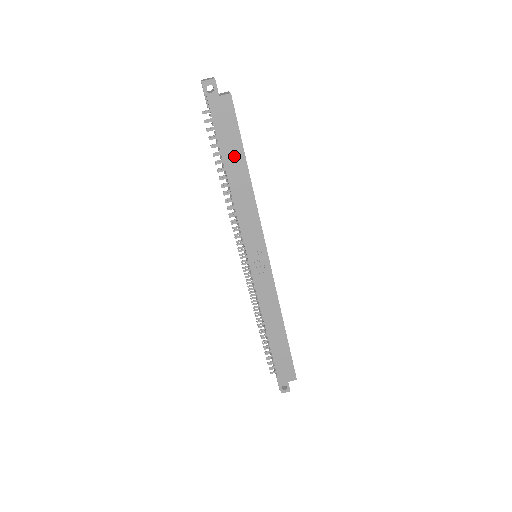
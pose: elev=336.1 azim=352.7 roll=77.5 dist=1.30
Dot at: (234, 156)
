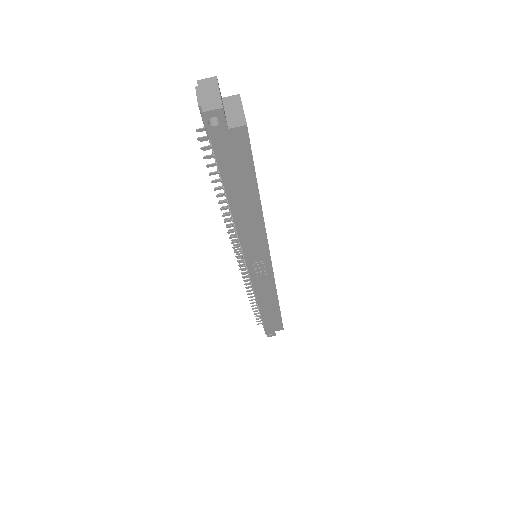
Dot at: (242, 190)
